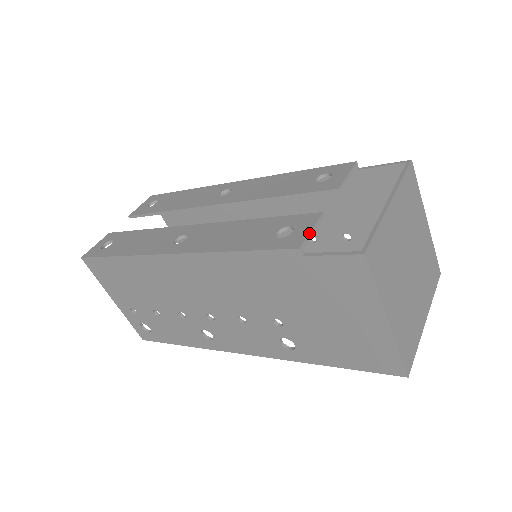
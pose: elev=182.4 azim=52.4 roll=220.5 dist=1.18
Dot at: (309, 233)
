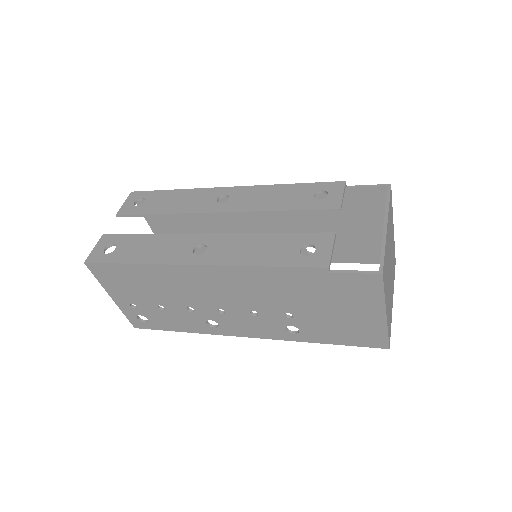
Dot at: (331, 253)
